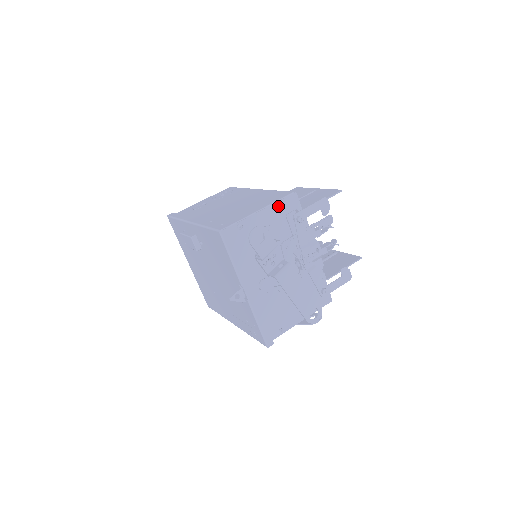
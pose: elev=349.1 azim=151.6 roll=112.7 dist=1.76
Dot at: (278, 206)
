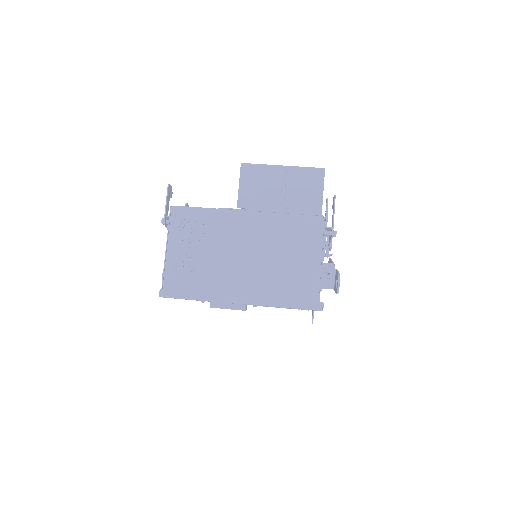
Dot at: (323, 242)
